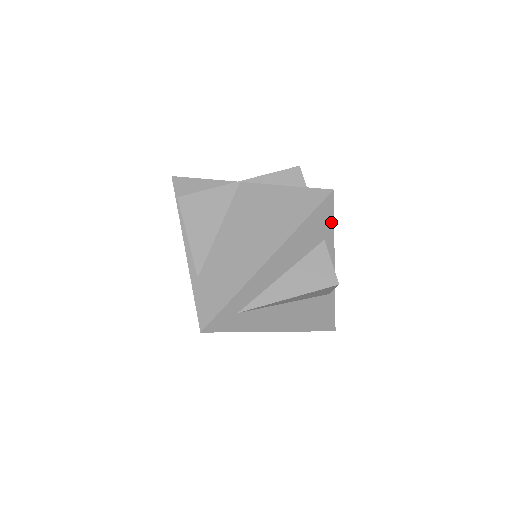
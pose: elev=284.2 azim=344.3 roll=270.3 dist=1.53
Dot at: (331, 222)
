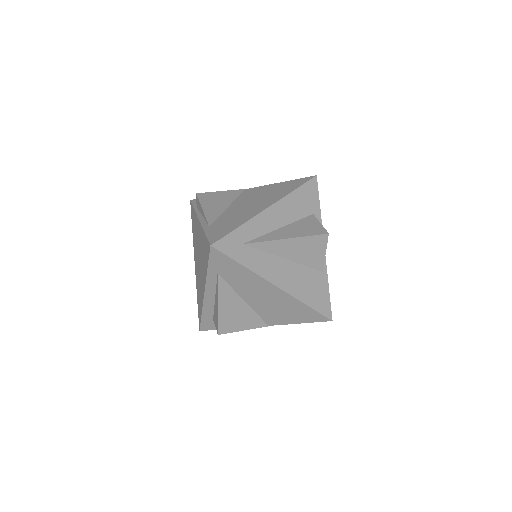
Dot at: (317, 201)
